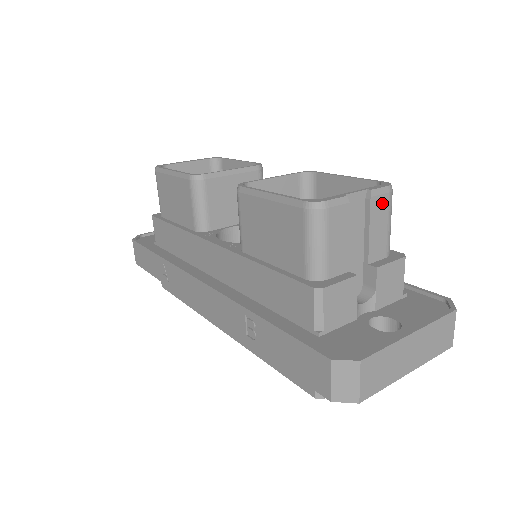
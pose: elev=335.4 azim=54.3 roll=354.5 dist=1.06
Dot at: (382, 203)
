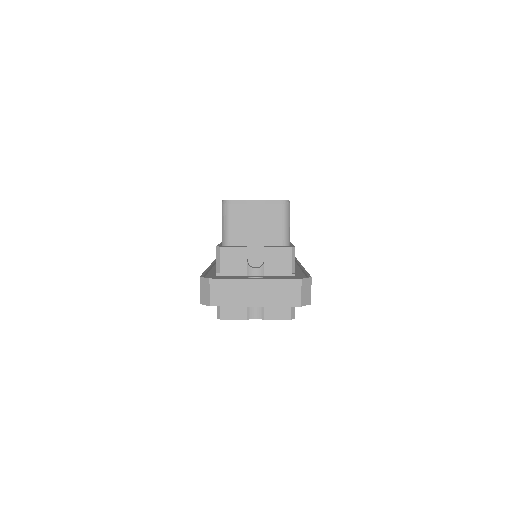
Dot at: (275, 210)
